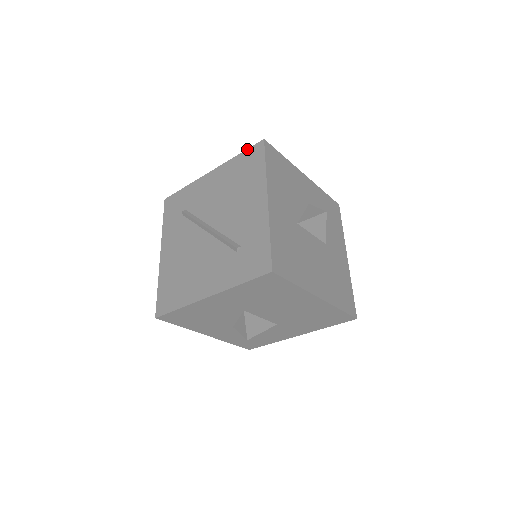
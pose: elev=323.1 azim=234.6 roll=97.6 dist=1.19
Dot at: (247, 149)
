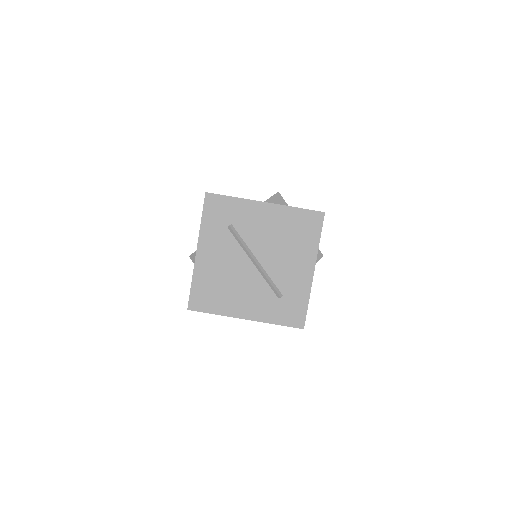
Dot at: (308, 209)
